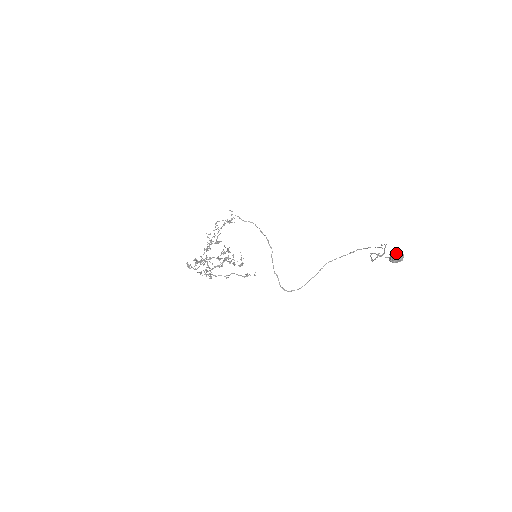
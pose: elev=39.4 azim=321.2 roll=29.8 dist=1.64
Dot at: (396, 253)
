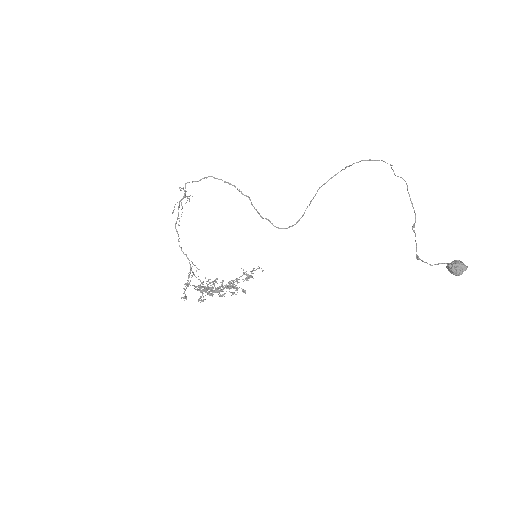
Dot at: (459, 270)
